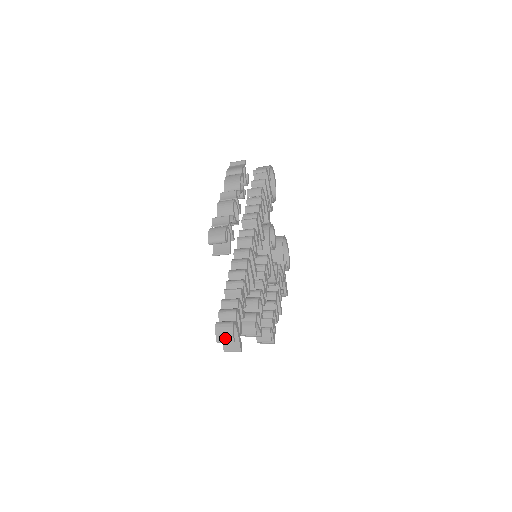
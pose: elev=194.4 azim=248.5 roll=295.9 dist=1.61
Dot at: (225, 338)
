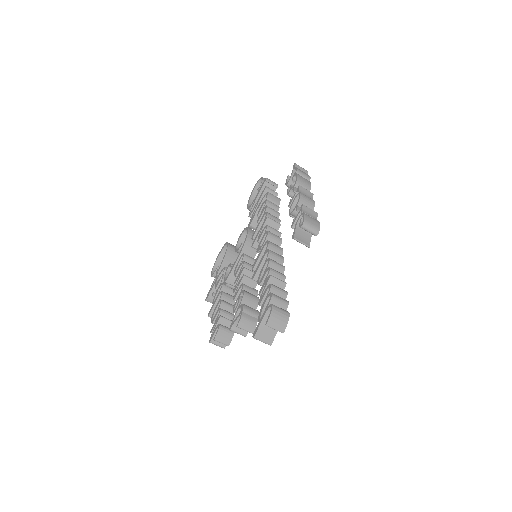
Dot at: (277, 325)
